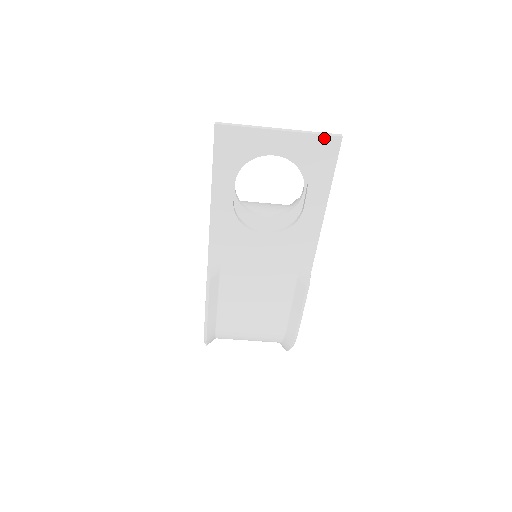
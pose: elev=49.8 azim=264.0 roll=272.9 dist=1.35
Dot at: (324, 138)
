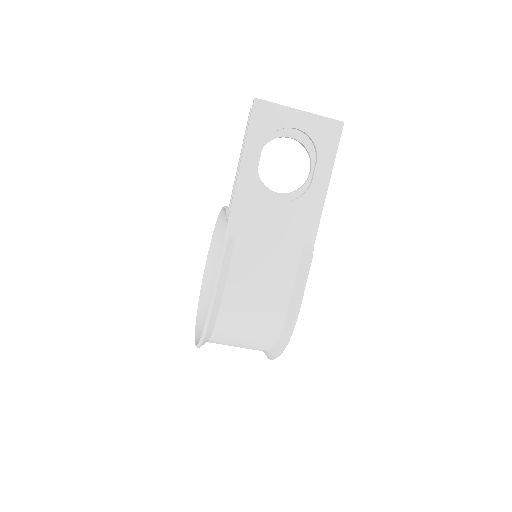
Dot at: (331, 121)
